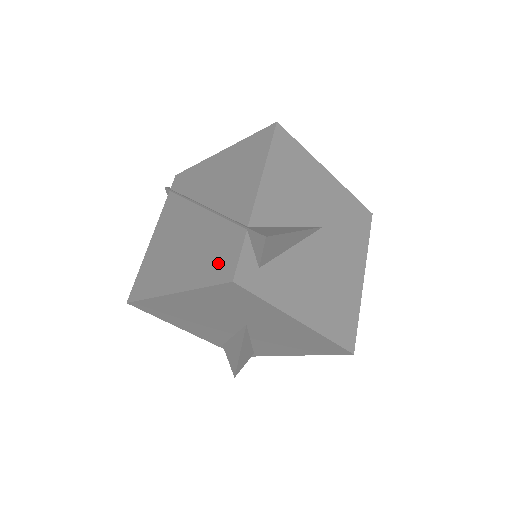
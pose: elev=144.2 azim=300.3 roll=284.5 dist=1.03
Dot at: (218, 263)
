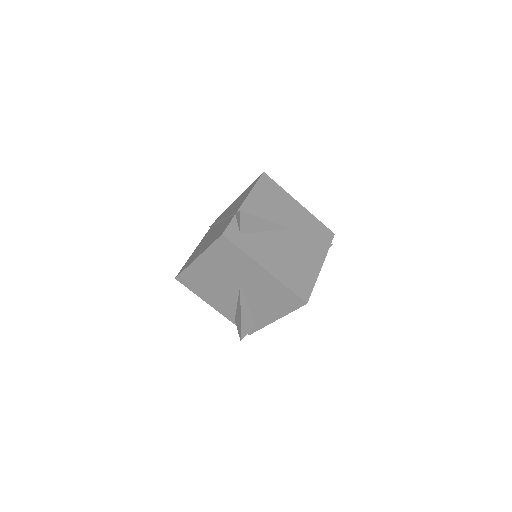
Dot at: (219, 233)
